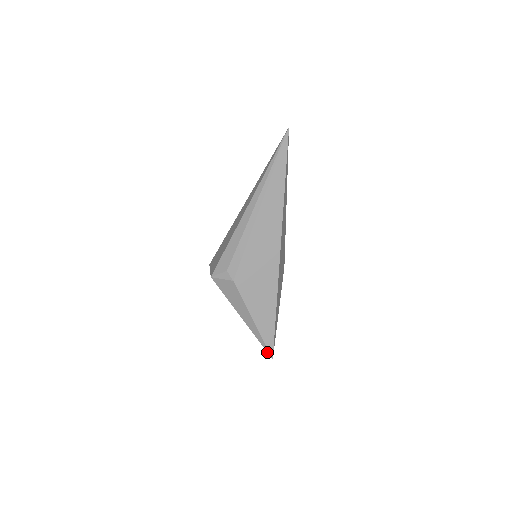
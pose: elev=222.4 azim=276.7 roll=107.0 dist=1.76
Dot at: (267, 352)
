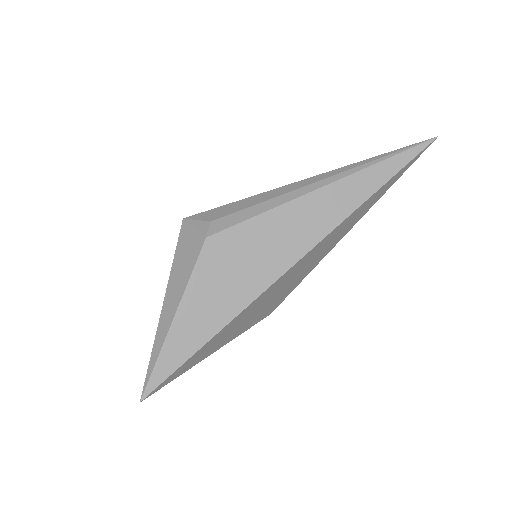
Dot at: (144, 383)
